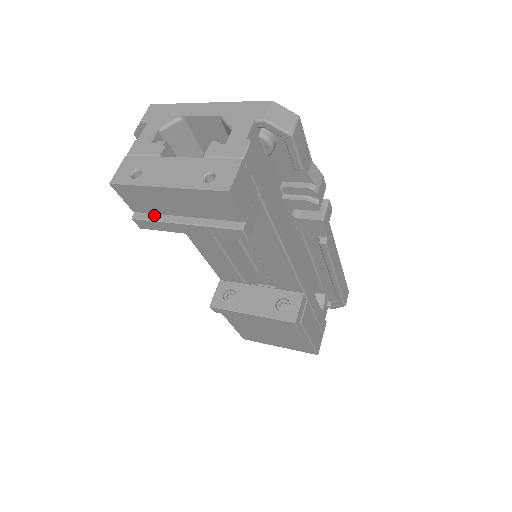
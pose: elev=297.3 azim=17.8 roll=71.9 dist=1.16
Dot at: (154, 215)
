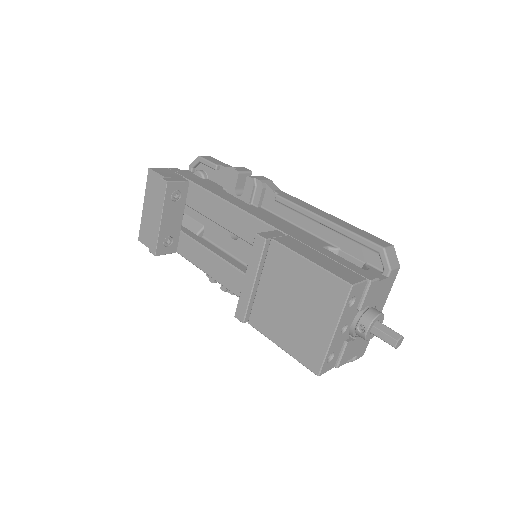
Dot at: occluded
